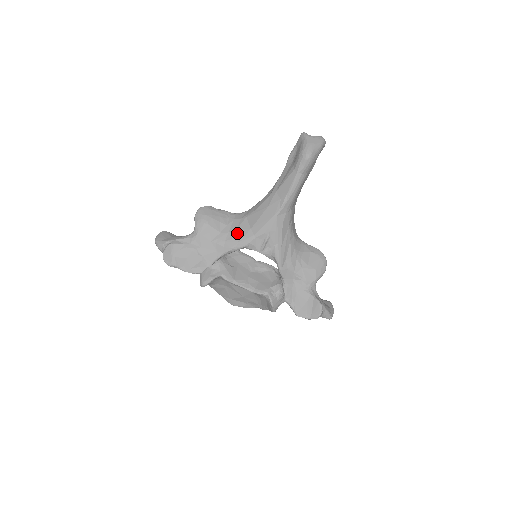
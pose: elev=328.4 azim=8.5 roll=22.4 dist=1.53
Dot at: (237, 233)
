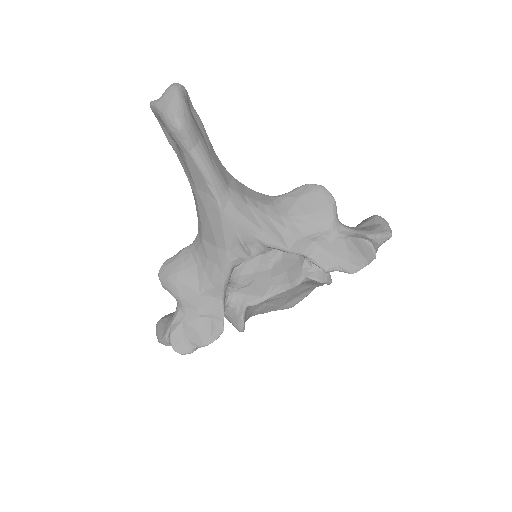
Dot at: (211, 263)
